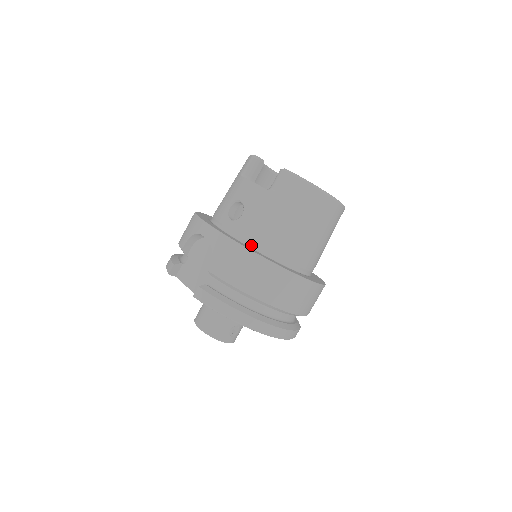
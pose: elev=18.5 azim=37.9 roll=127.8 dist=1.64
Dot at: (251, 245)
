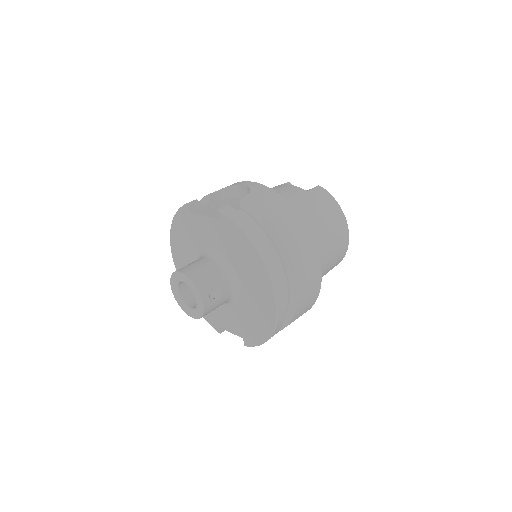
Dot at: occluded
